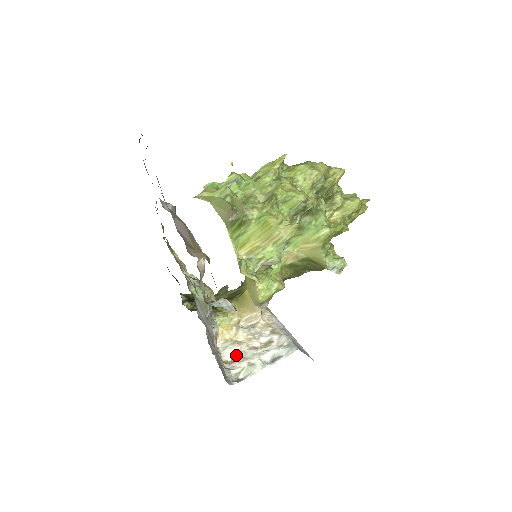
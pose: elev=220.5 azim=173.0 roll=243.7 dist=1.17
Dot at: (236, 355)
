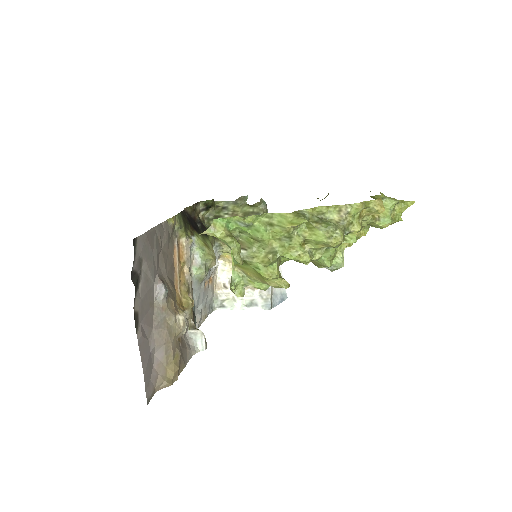
Dot at: (228, 281)
